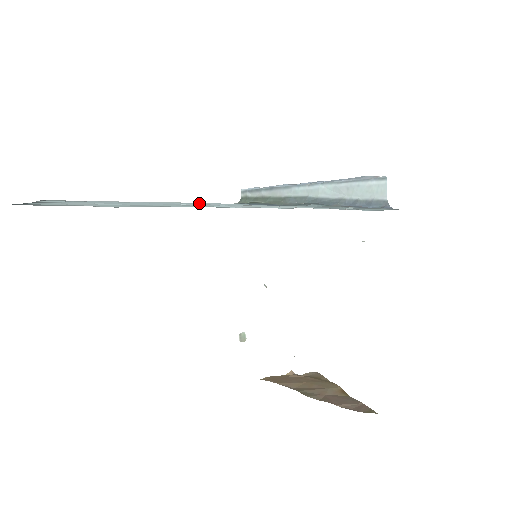
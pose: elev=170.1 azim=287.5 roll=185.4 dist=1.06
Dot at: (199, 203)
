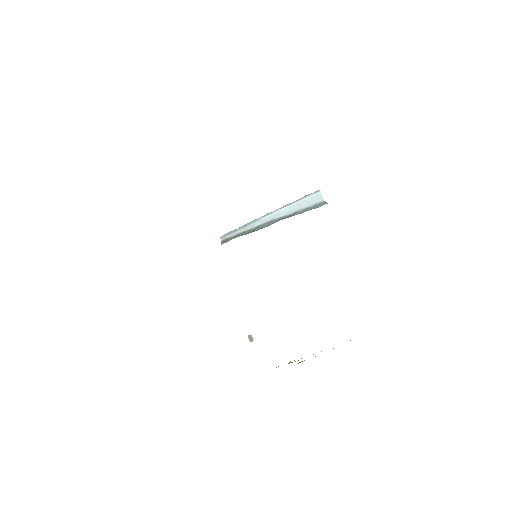
Dot at: occluded
